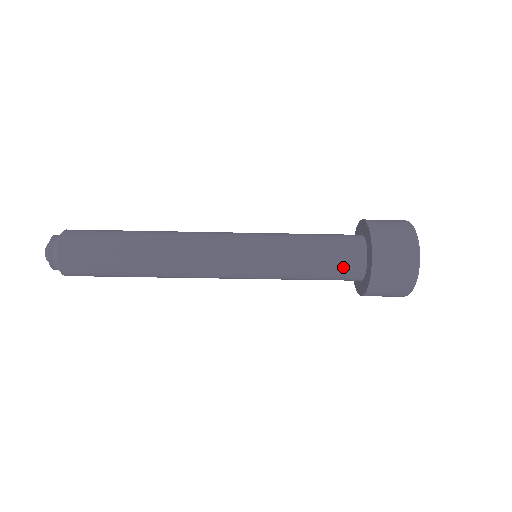
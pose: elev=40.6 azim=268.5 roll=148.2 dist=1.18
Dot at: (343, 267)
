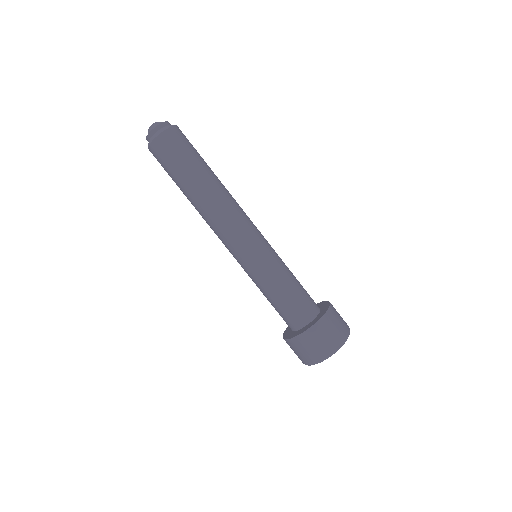
Dot at: (292, 314)
